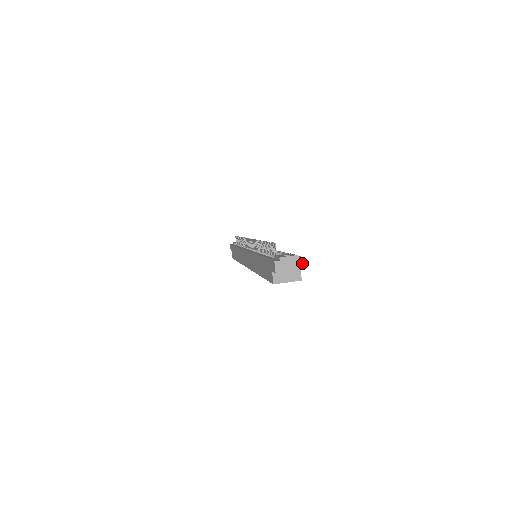
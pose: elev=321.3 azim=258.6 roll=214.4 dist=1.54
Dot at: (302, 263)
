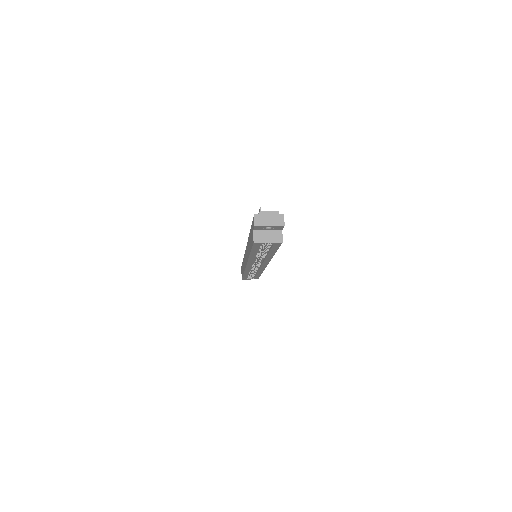
Dot at: (282, 219)
